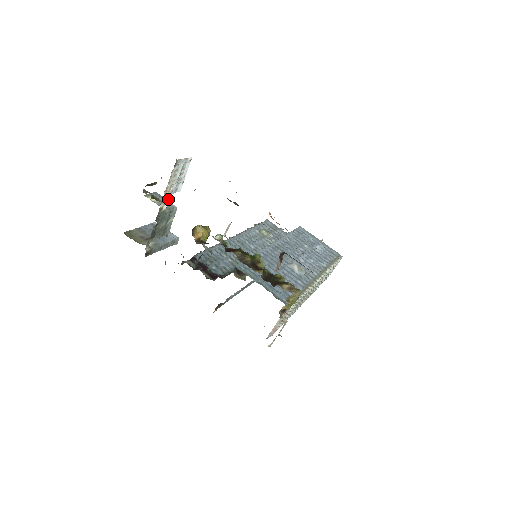
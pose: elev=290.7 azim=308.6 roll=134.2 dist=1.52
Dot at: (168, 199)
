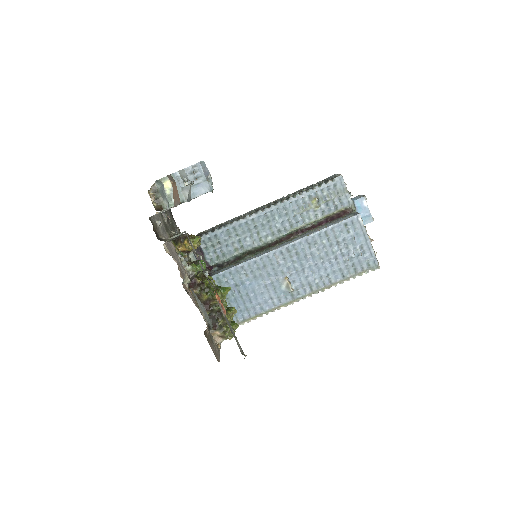
Dot at: (186, 183)
